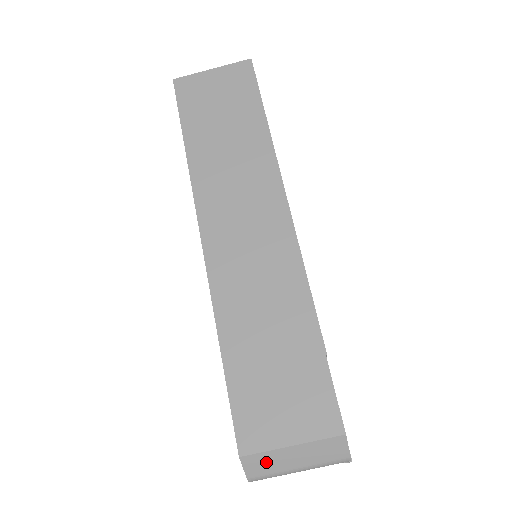
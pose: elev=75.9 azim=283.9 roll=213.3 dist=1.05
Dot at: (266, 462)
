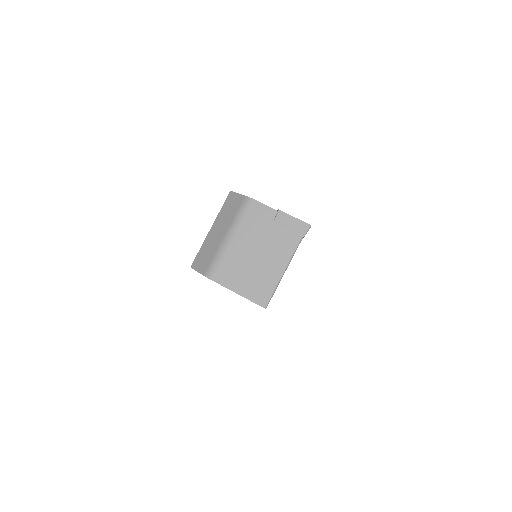
Dot at: (206, 254)
